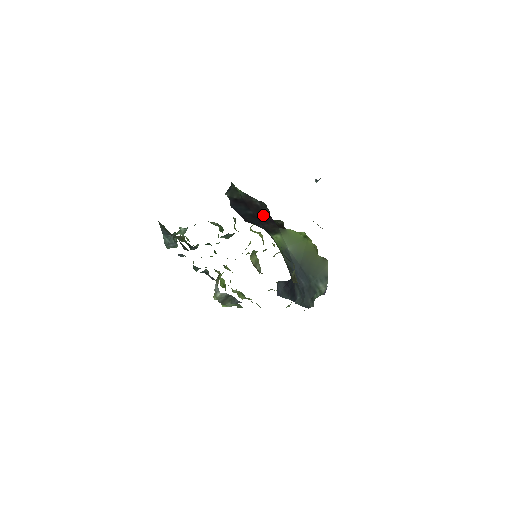
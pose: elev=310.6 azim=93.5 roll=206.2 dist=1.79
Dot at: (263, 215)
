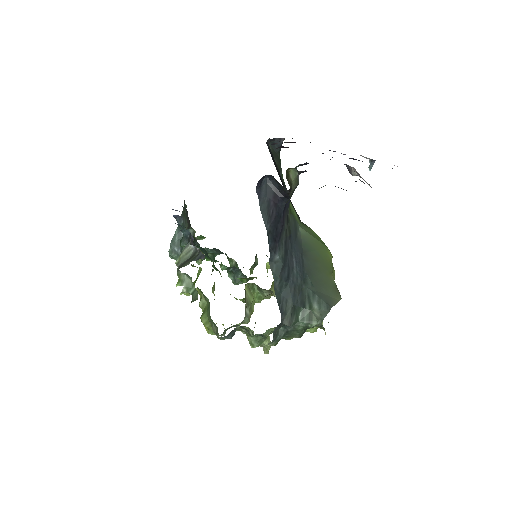
Dot at: occluded
